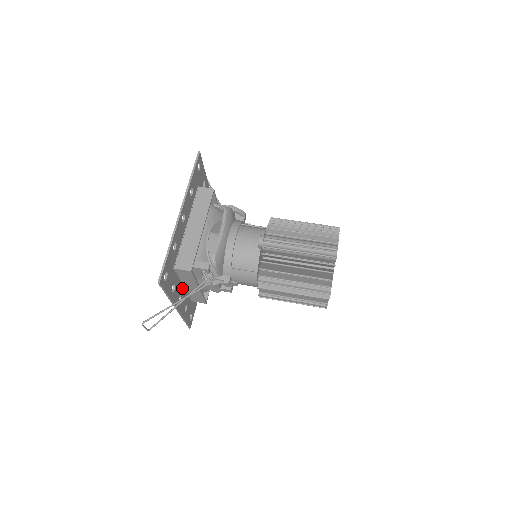
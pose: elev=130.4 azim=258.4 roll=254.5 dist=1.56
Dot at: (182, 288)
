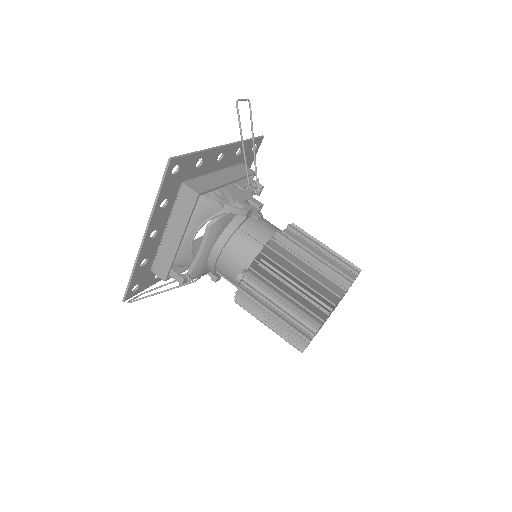
Dot at: occluded
